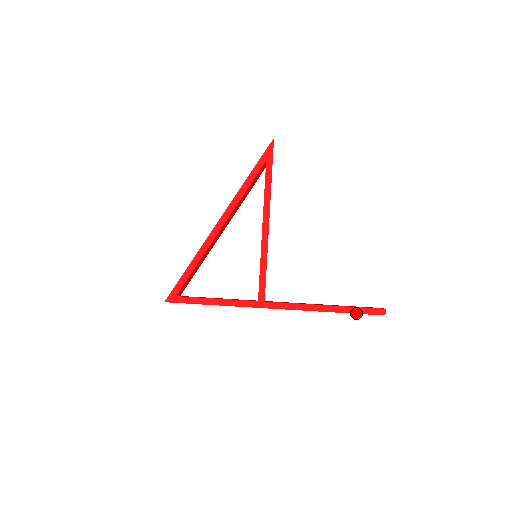
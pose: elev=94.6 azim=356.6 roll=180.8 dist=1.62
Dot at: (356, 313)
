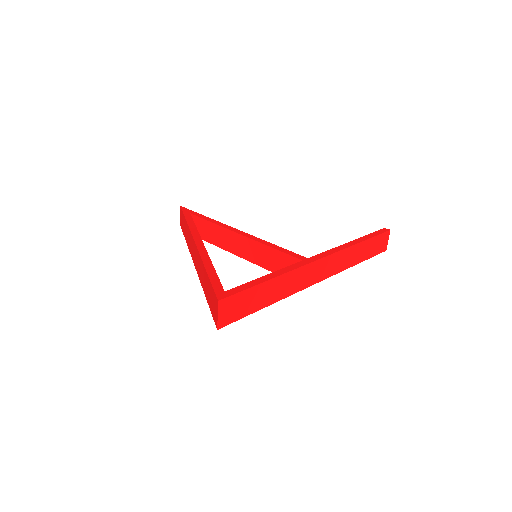
Dot at: (374, 236)
